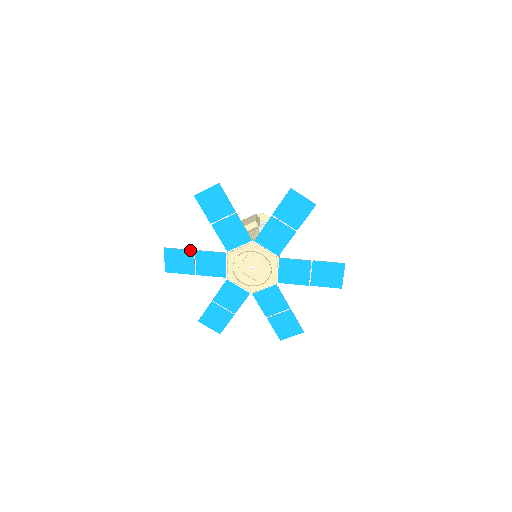
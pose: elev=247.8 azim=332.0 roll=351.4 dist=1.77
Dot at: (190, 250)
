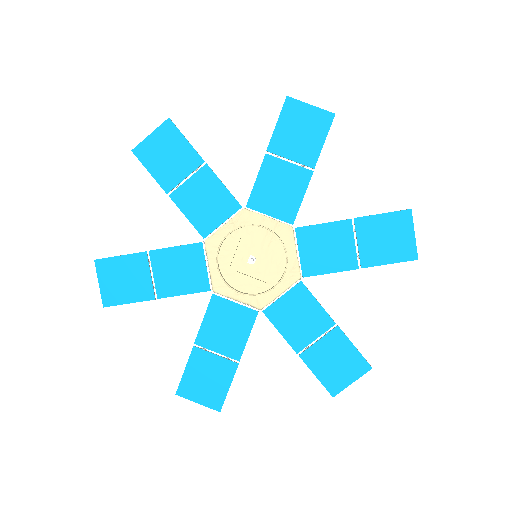
Dot at: (140, 253)
